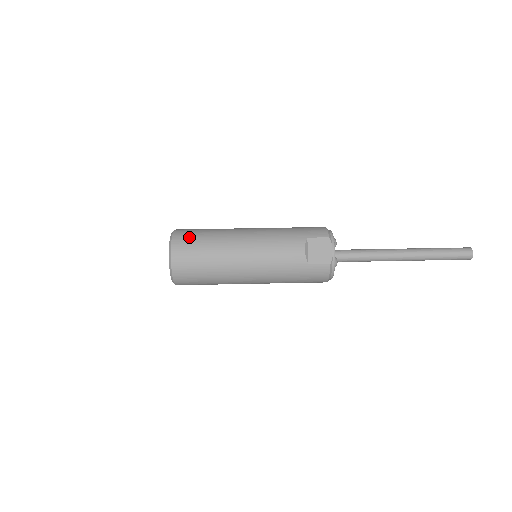
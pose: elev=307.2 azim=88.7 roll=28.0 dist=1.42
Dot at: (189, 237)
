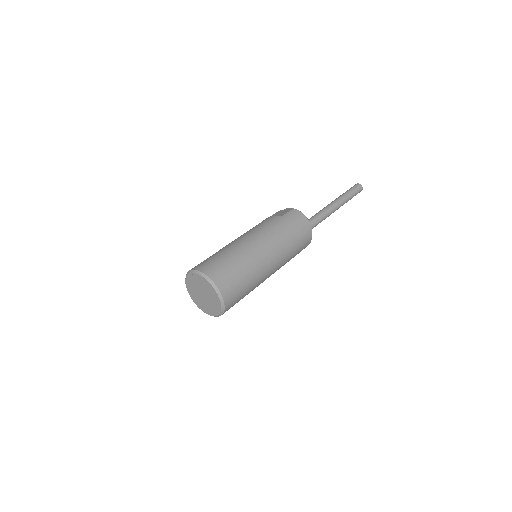
Dot at: occluded
